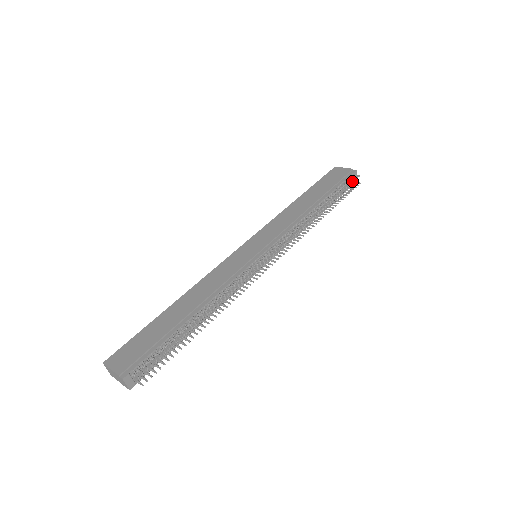
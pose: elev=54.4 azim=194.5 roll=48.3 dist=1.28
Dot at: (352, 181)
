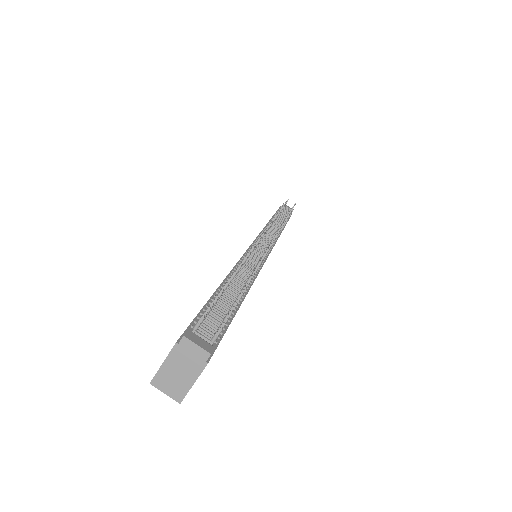
Dot at: occluded
